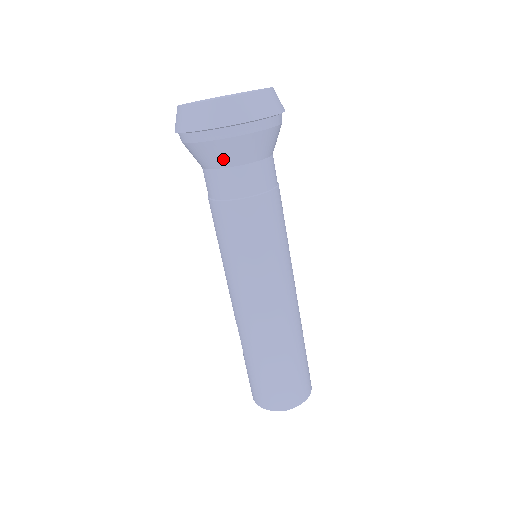
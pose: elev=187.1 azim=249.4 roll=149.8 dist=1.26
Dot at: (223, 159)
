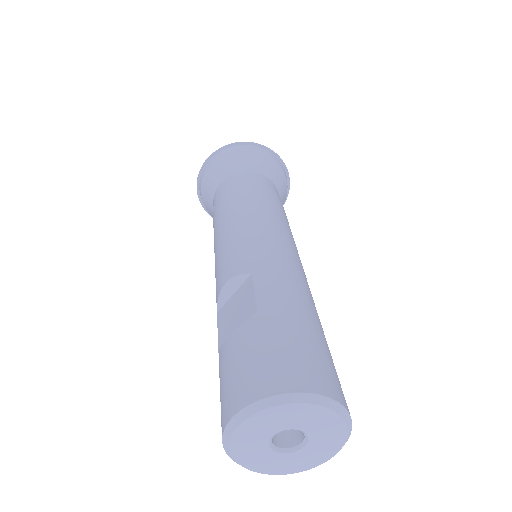
Dot at: (270, 172)
